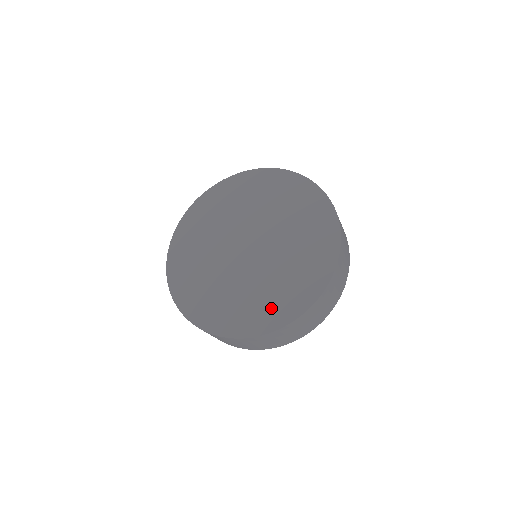
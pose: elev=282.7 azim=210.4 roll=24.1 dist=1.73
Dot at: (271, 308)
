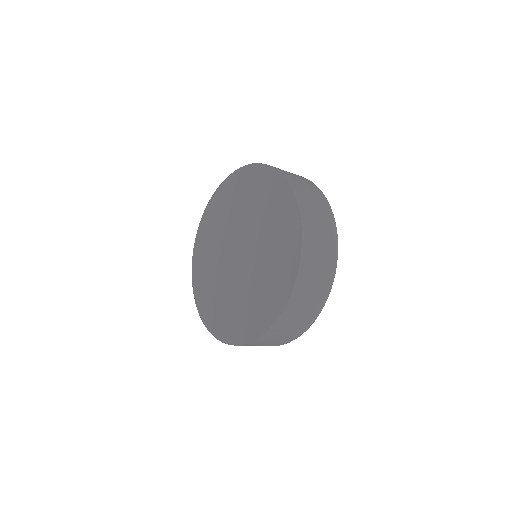
Dot at: (245, 321)
